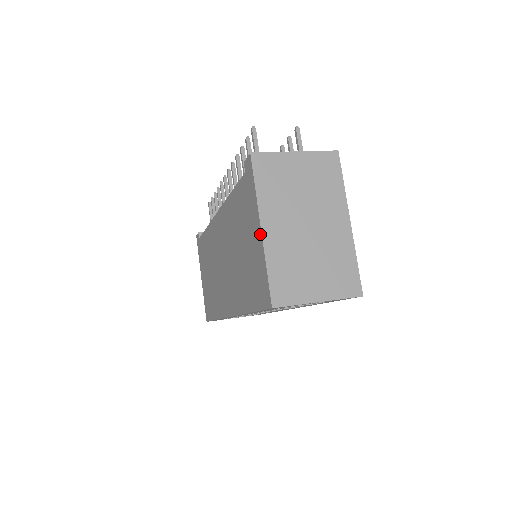
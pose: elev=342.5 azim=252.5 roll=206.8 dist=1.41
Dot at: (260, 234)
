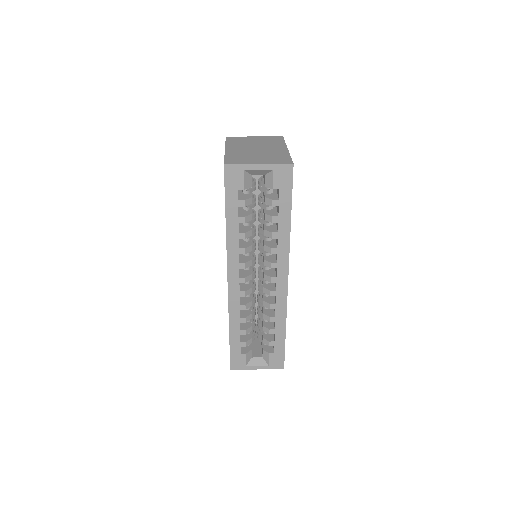
Dot at: occluded
